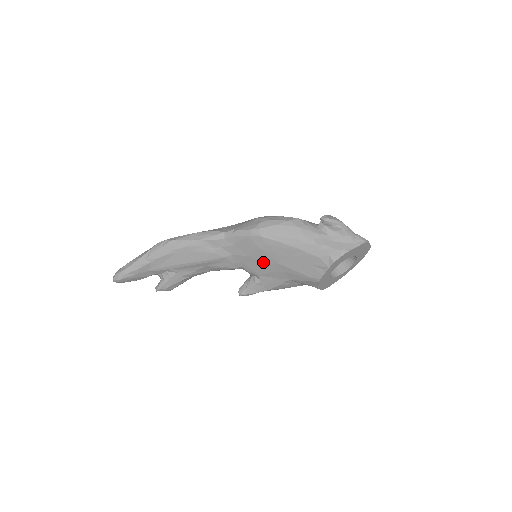
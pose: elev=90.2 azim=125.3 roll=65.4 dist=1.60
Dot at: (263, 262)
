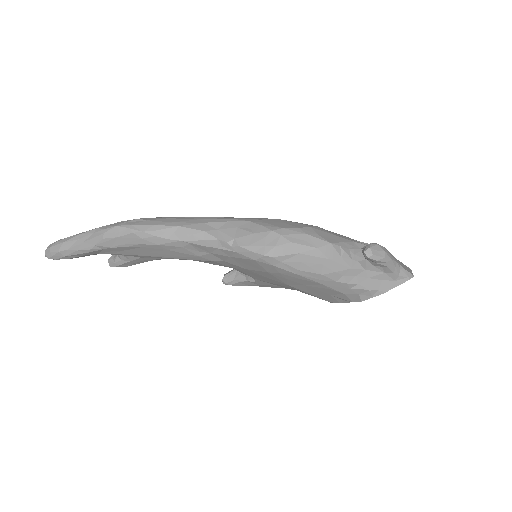
Dot at: (266, 277)
